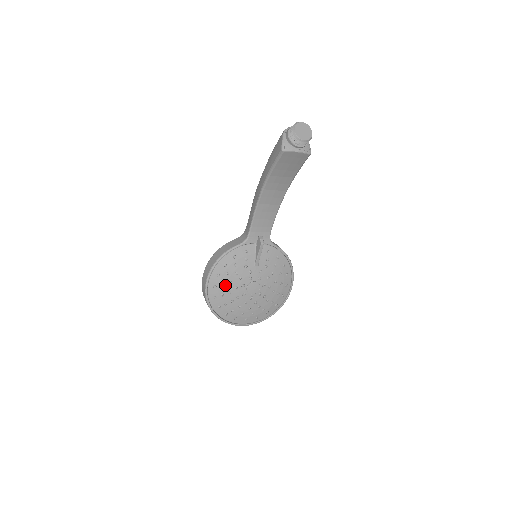
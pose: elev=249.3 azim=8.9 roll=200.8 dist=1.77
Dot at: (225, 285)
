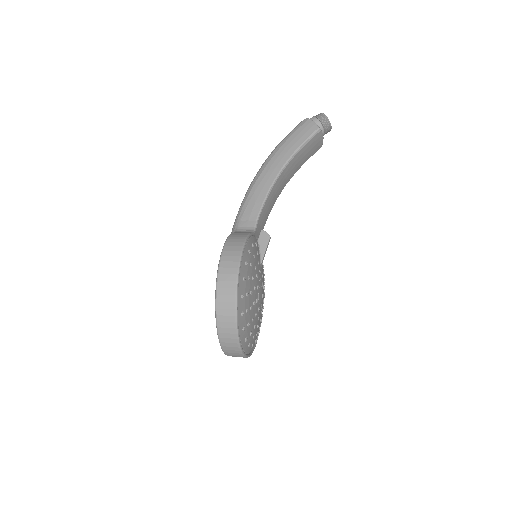
Dot at: (249, 280)
